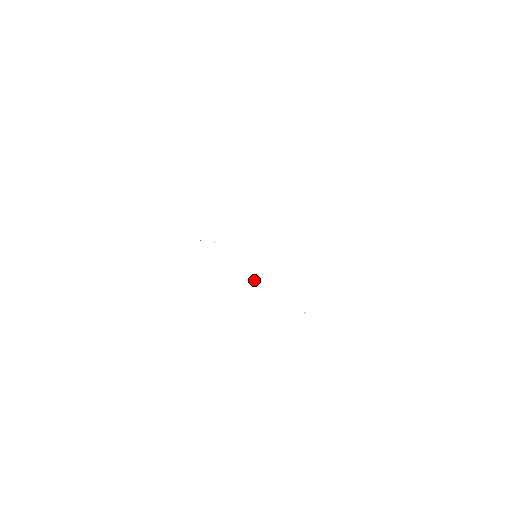
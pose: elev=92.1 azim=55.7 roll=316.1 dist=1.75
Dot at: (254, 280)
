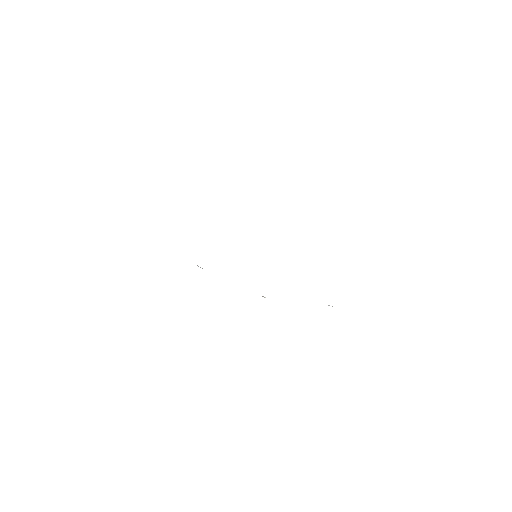
Dot at: (262, 296)
